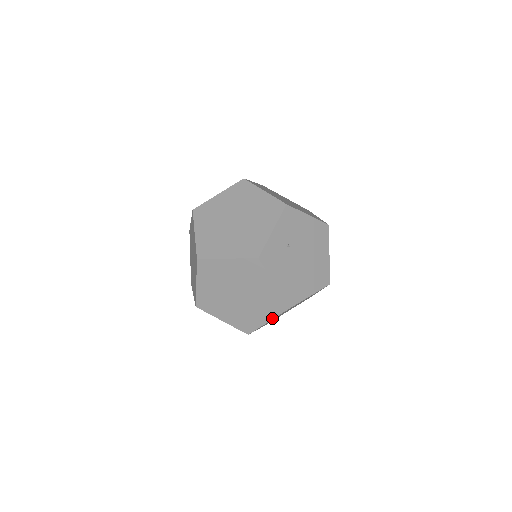
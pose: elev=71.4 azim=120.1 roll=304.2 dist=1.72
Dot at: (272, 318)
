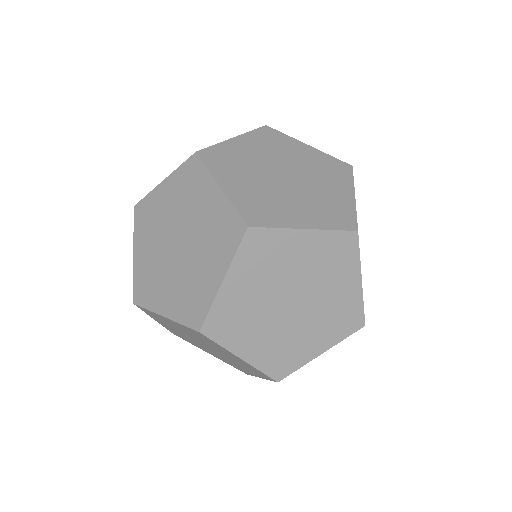
Dot at: (219, 358)
